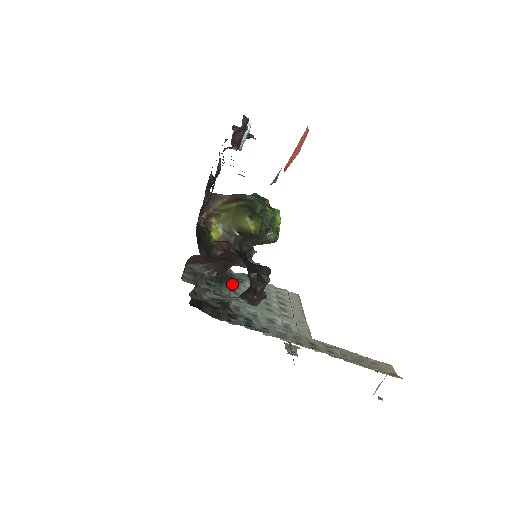
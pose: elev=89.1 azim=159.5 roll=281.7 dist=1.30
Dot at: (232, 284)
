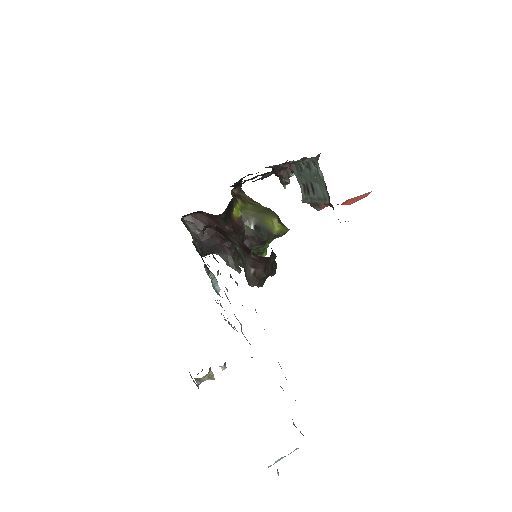
Dot at: (205, 268)
